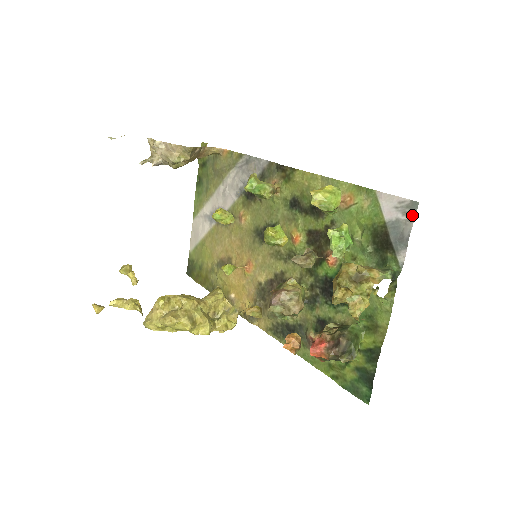
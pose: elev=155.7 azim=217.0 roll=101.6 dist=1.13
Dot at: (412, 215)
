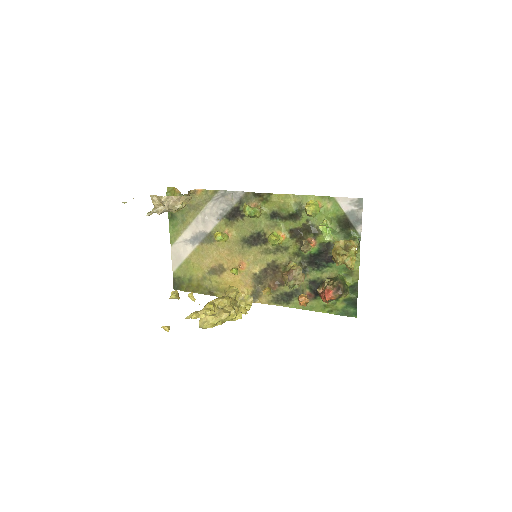
Dot at: (361, 206)
